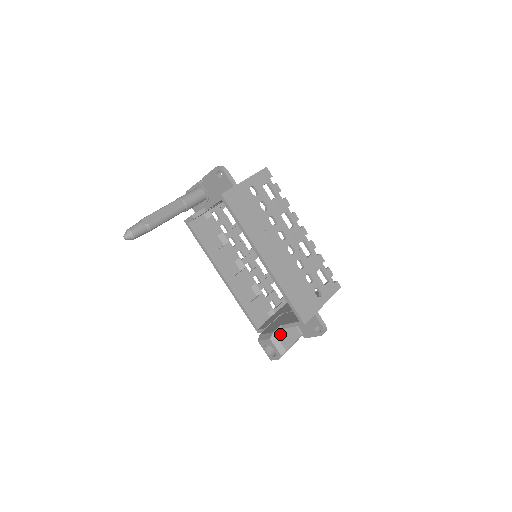
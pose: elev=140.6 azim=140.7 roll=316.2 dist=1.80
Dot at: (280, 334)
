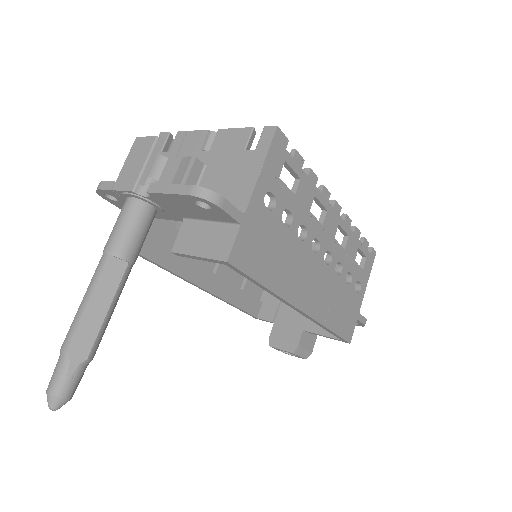
Dot at: (304, 341)
